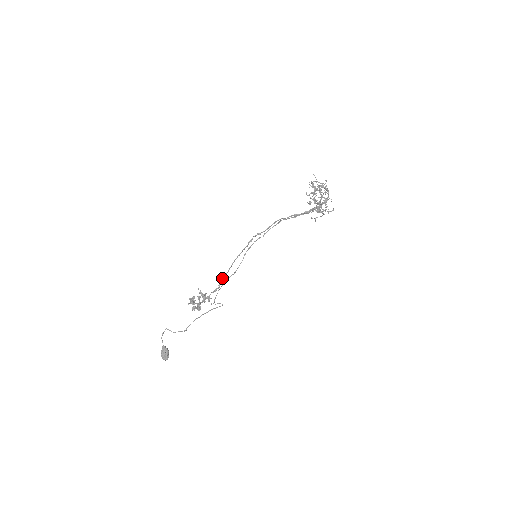
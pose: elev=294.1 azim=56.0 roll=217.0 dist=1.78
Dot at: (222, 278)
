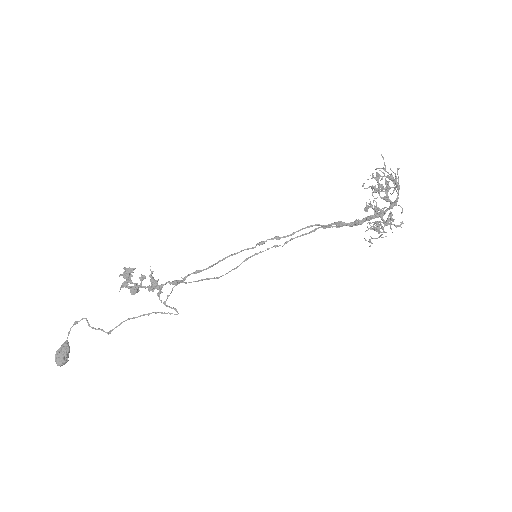
Dot at: occluded
